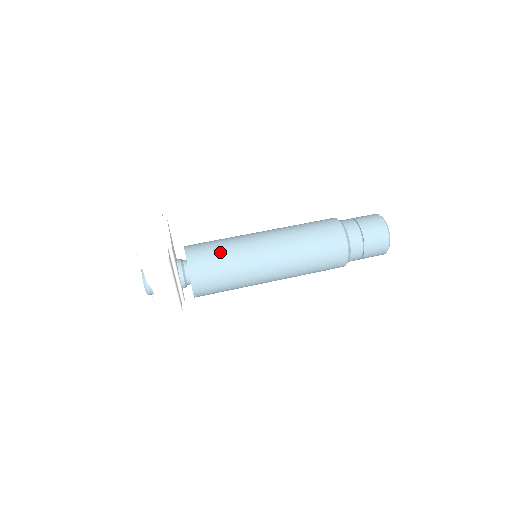
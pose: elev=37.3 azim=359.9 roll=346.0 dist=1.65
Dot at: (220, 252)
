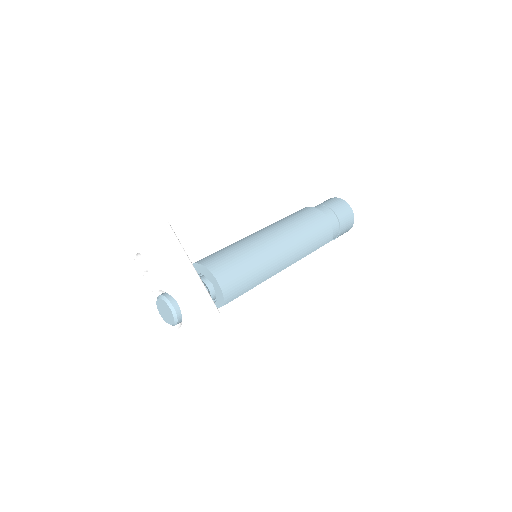
Dot at: (219, 250)
